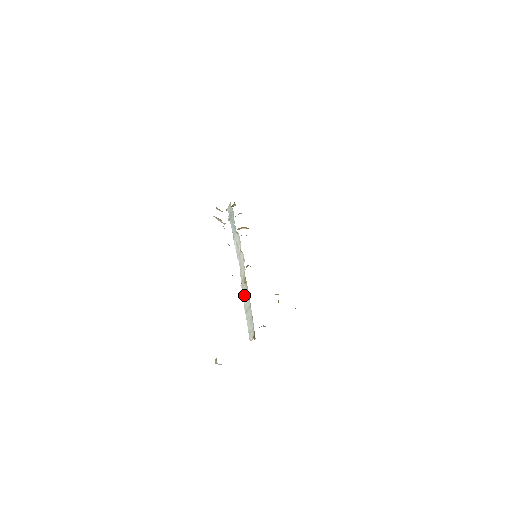
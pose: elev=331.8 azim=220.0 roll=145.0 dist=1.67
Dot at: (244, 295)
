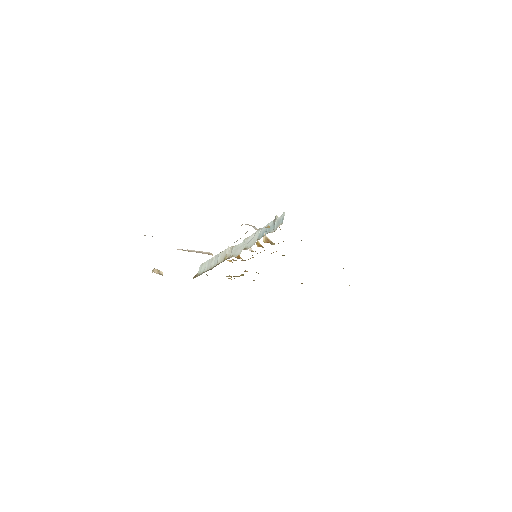
Dot at: (220, 255)
